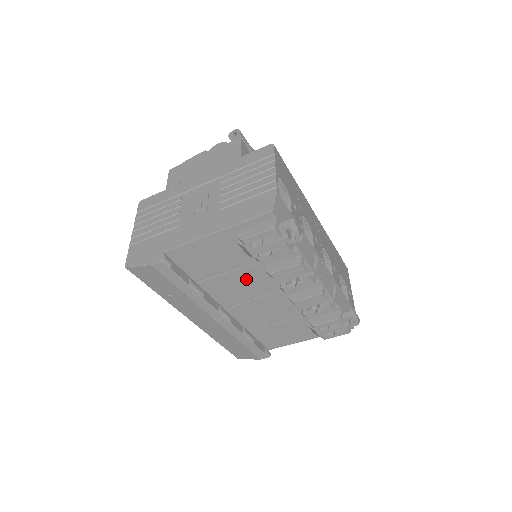
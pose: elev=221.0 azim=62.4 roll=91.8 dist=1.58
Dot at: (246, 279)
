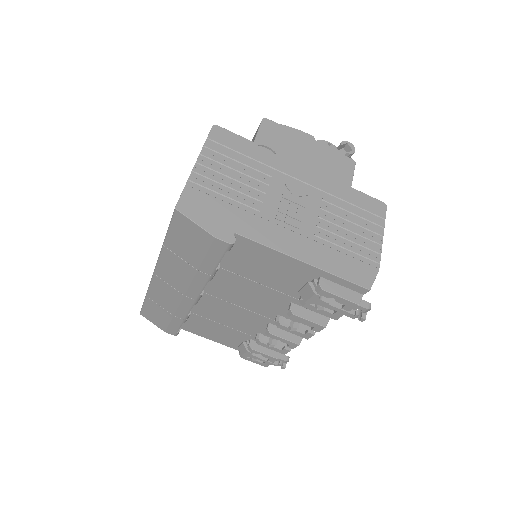
Dot at: (260, 295)
